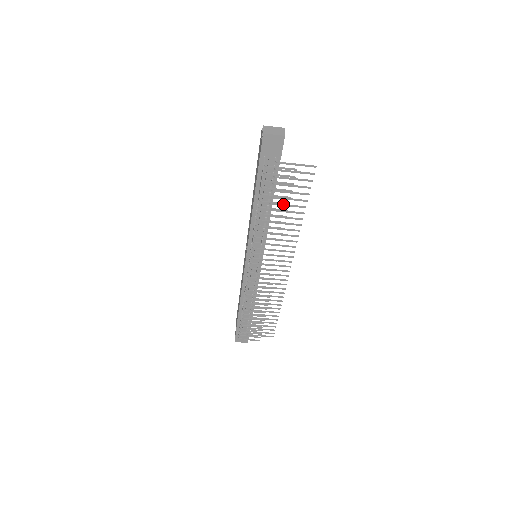
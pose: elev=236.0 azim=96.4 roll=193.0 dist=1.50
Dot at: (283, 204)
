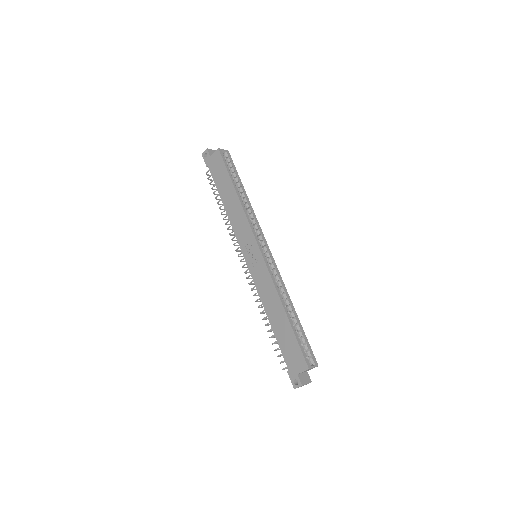
Dot at: occluded
